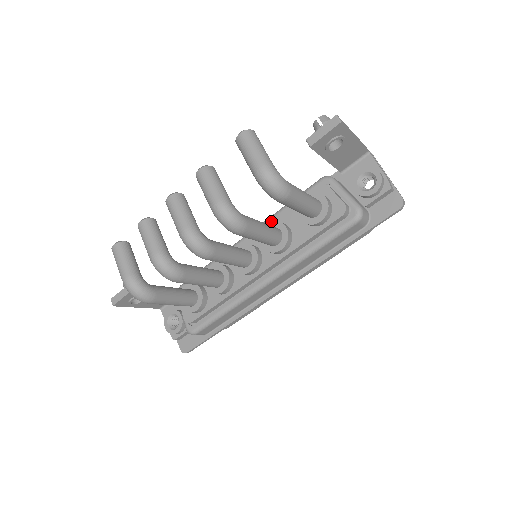
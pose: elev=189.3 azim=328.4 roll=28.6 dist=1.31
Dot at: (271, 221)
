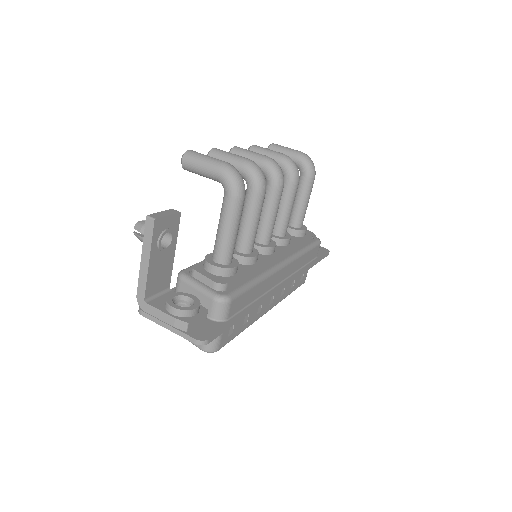
Dot at: occluded
